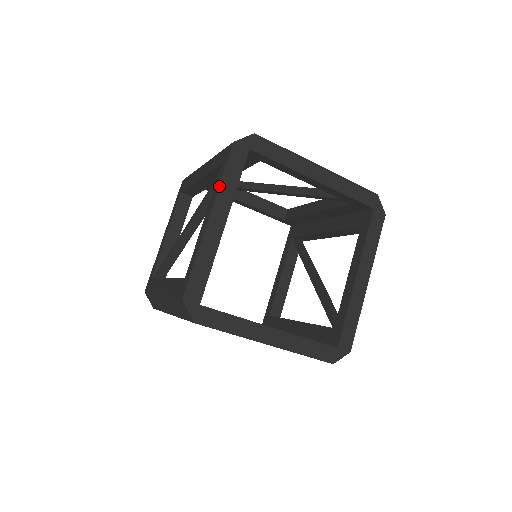
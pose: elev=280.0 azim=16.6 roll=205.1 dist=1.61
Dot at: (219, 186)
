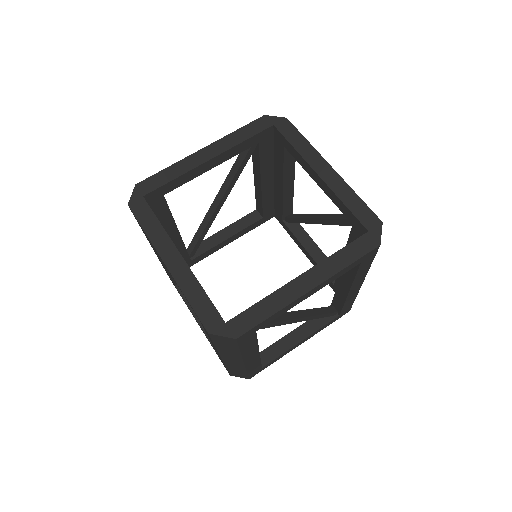
Dot at: (228, 134)
